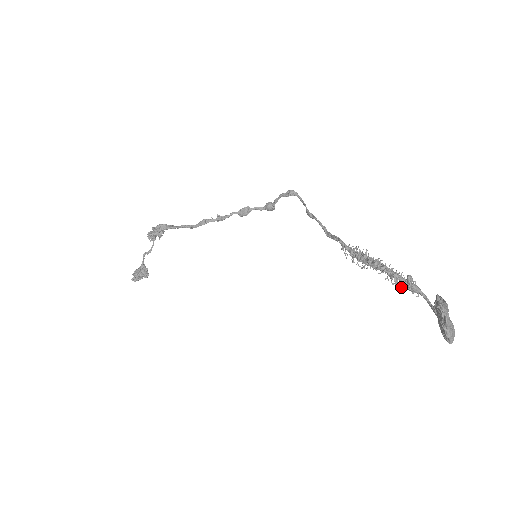
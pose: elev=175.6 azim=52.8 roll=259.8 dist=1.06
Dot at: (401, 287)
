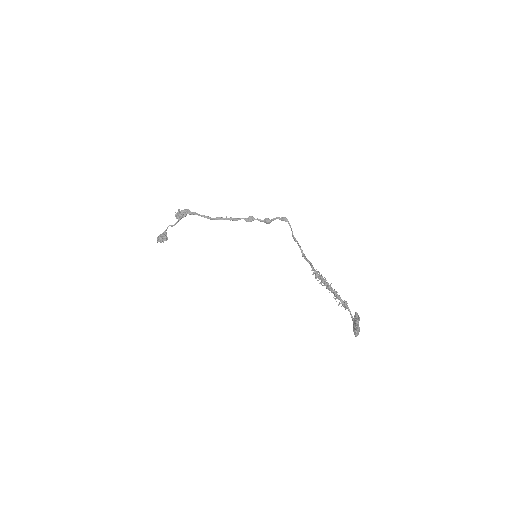
Dot at: occluded
